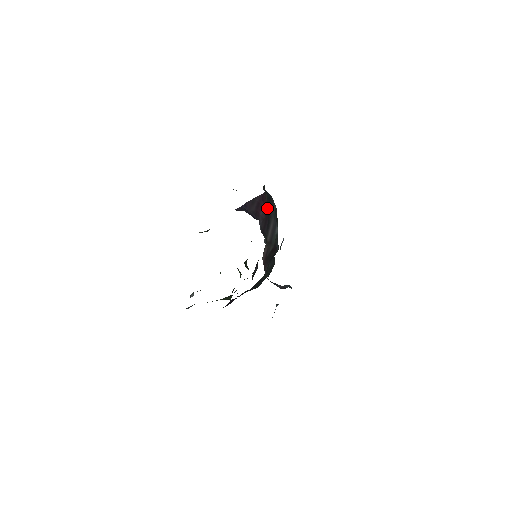
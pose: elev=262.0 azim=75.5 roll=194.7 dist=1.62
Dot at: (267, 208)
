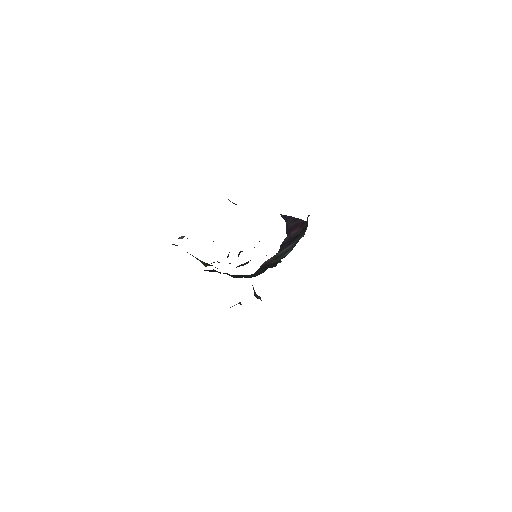
Dot at: (299, 233)
